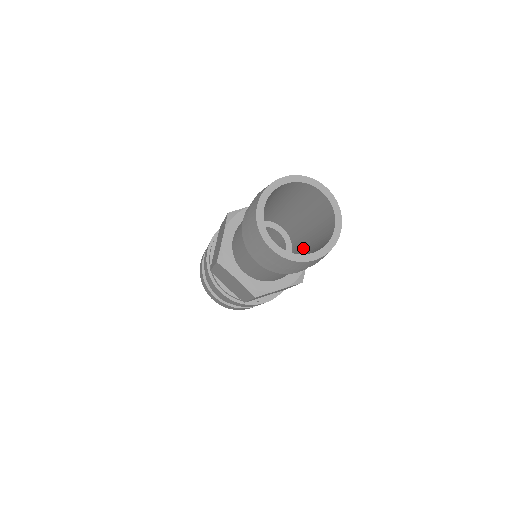
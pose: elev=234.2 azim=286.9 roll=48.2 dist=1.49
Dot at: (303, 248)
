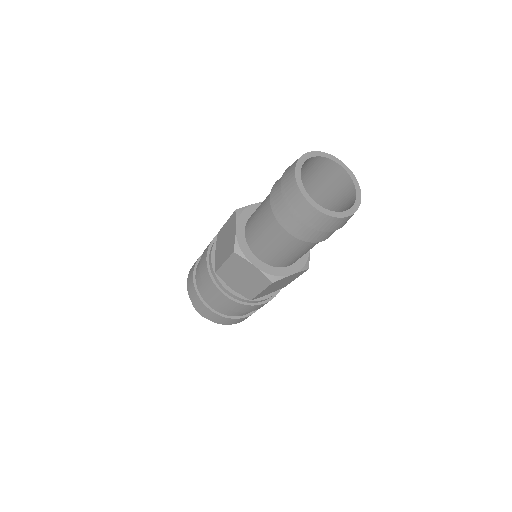
Dot at: occluded
